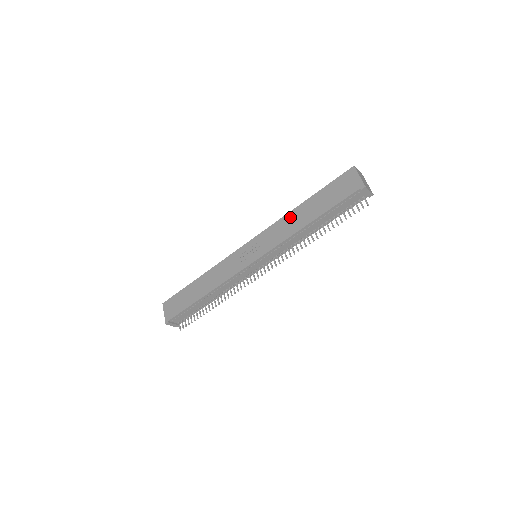
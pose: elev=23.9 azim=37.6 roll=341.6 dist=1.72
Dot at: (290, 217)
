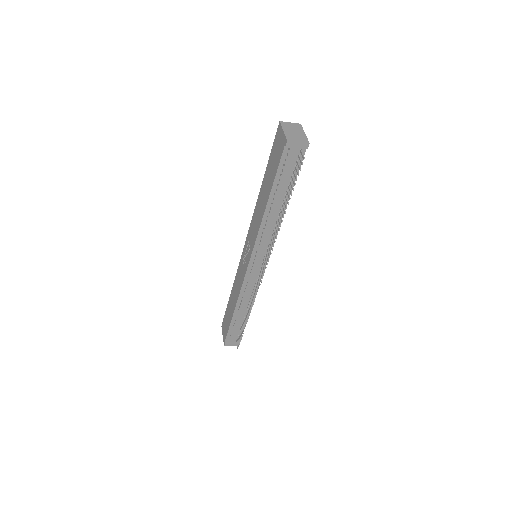
Dot at: (258, 205)
